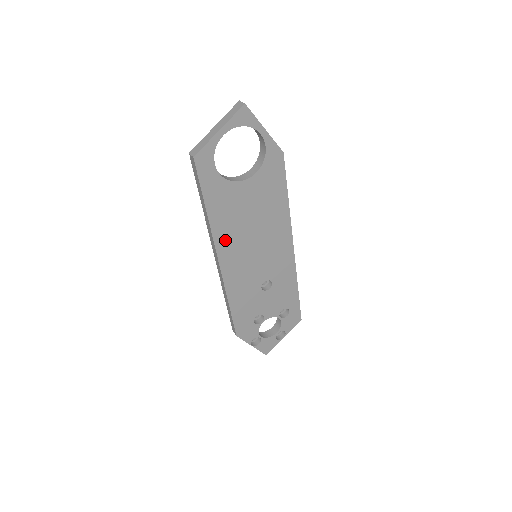
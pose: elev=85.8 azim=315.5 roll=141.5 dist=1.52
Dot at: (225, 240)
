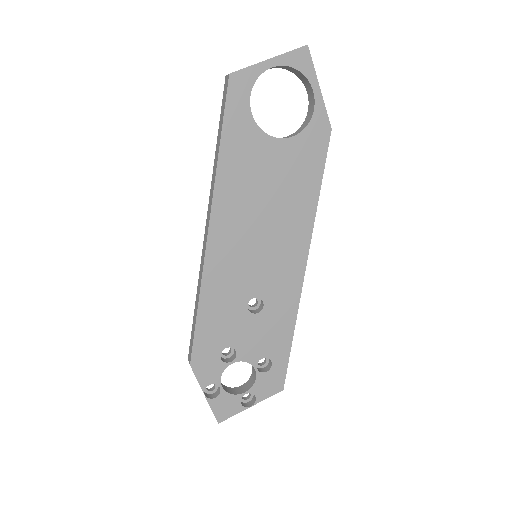
Dot at: (227, 206)
